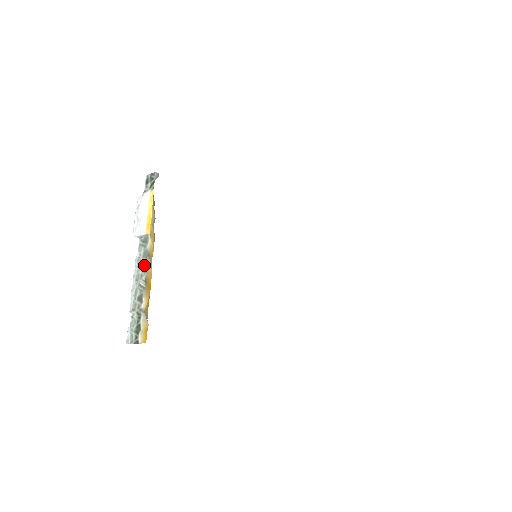
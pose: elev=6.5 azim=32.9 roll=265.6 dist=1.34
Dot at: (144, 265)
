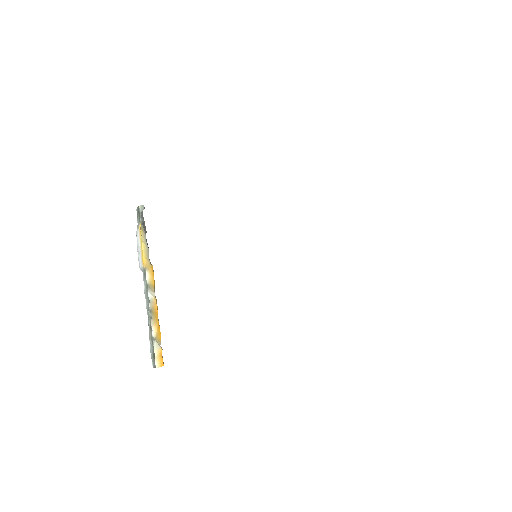
Dot at: (148, 297)
